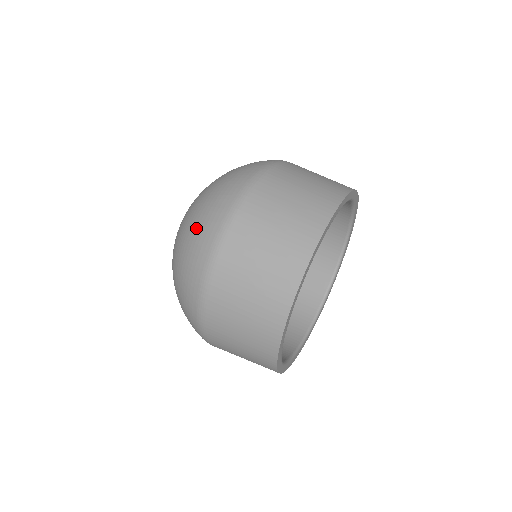
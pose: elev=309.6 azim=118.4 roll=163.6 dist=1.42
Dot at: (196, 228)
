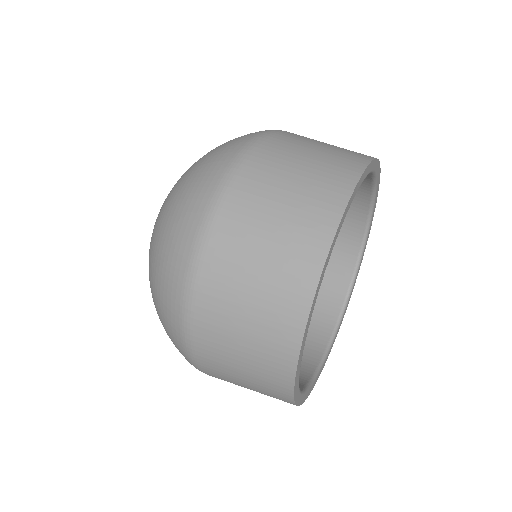
Dot at: (201, 165)
